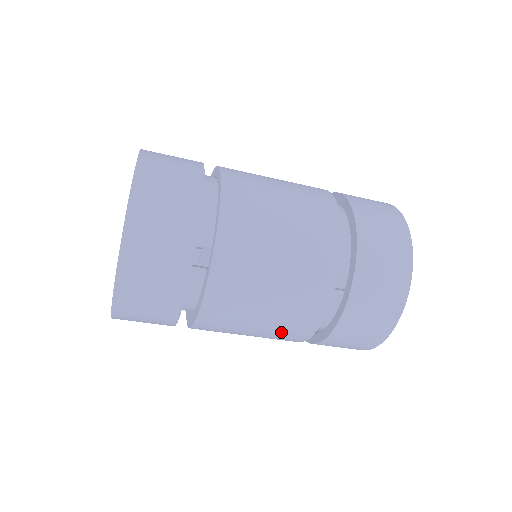
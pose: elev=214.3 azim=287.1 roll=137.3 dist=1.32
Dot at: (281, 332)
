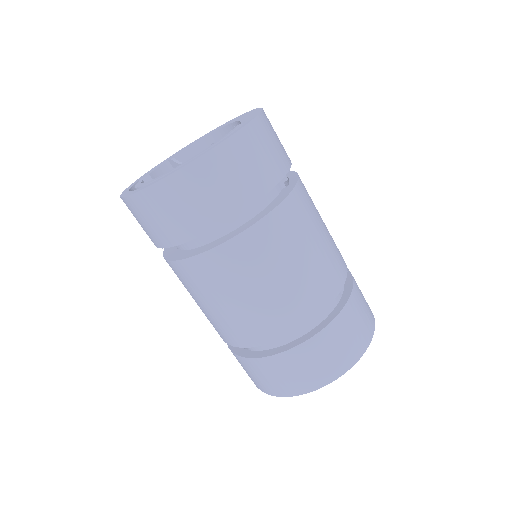
Dot at: (311, 284)
